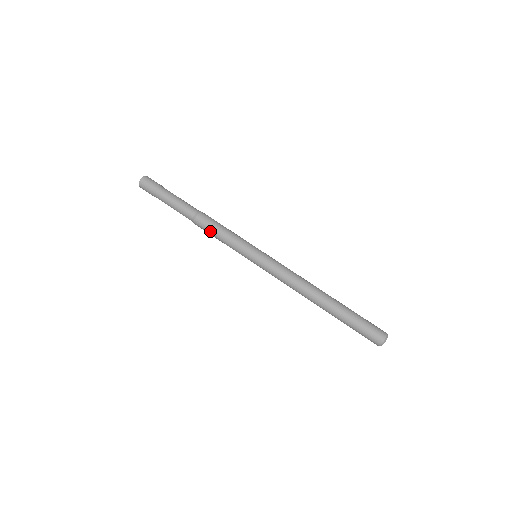
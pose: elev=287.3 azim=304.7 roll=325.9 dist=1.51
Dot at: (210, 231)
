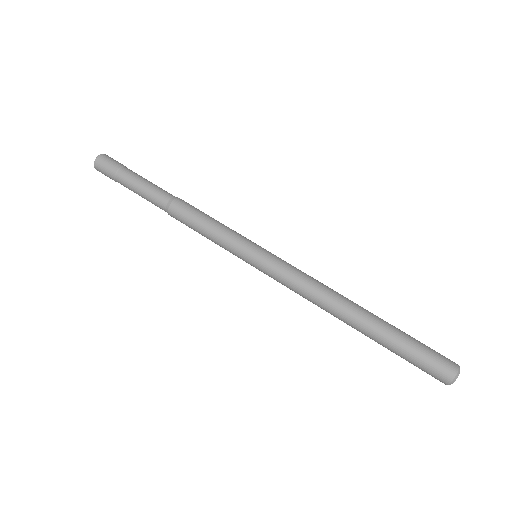
Dot at: (192, 219)
